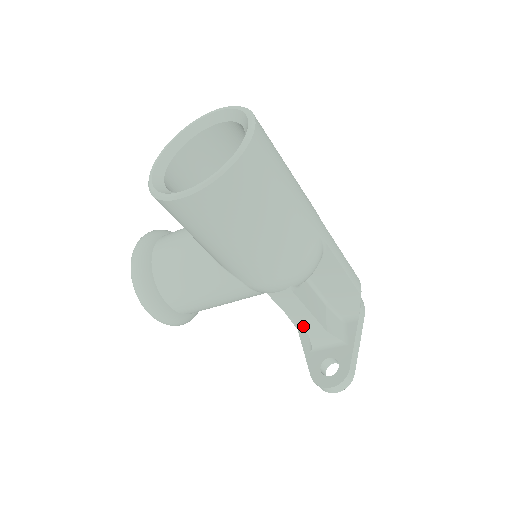
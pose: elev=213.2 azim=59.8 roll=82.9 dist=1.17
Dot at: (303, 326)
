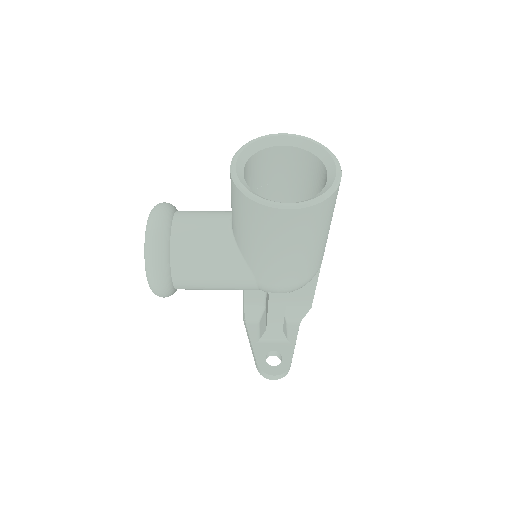
Dot at: (269, 322)
